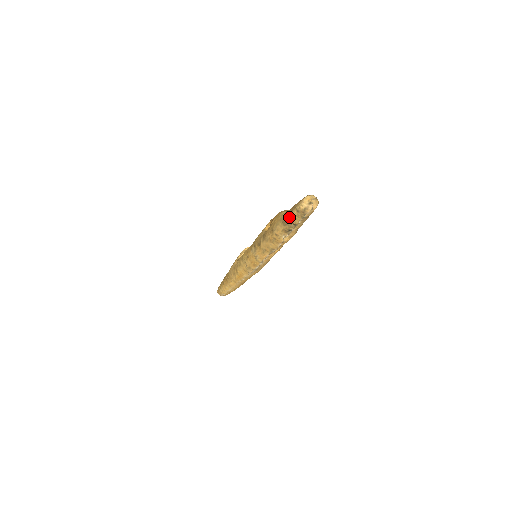
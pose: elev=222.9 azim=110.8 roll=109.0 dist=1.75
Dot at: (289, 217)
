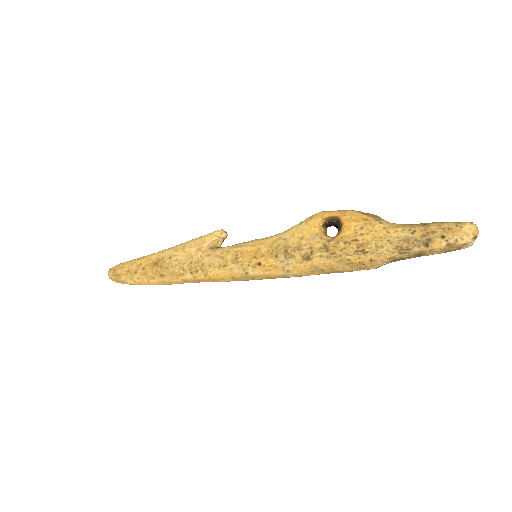
Dot at: (421, 246)
